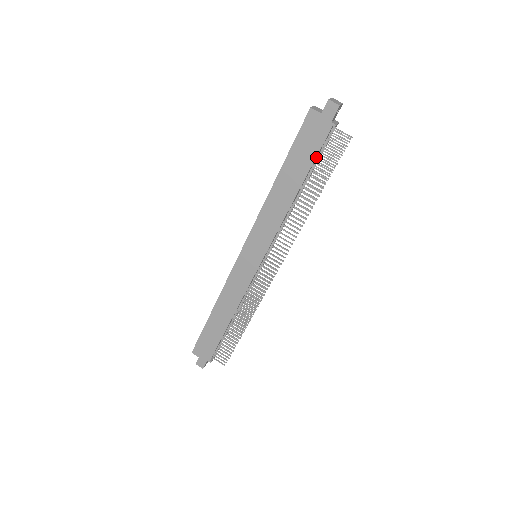
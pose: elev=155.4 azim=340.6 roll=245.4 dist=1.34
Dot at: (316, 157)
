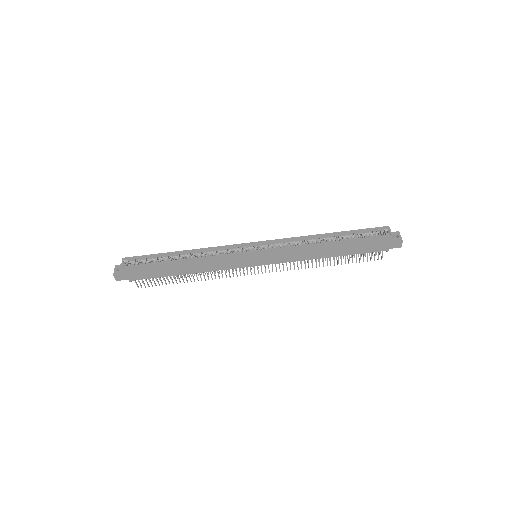
Dot at: (360, 252)
